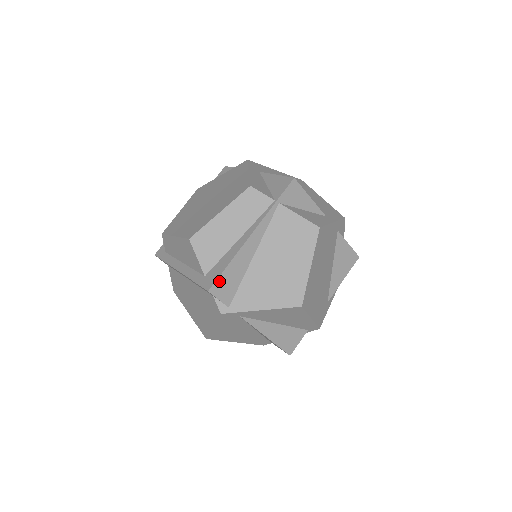
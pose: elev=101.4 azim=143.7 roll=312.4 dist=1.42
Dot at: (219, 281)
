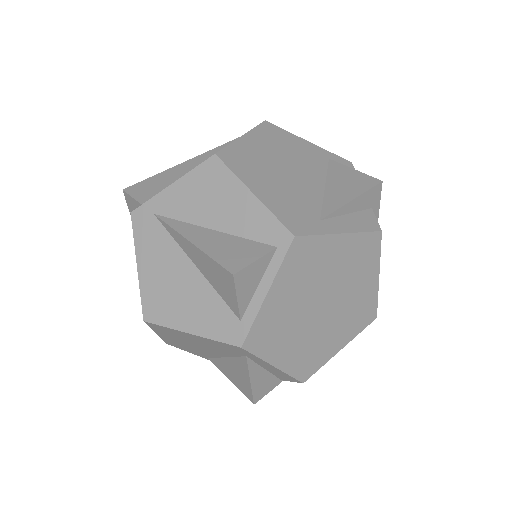
Dot at: (140, 184)
